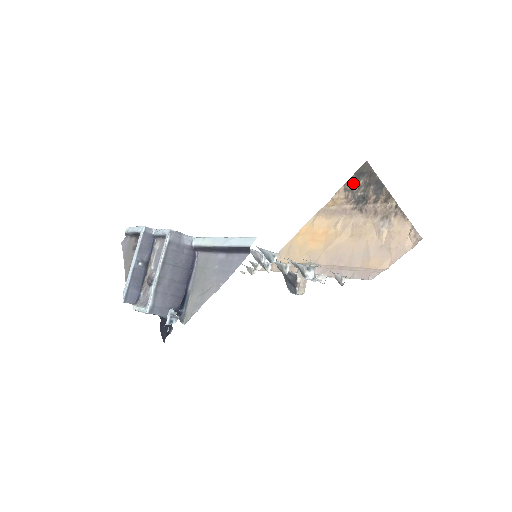
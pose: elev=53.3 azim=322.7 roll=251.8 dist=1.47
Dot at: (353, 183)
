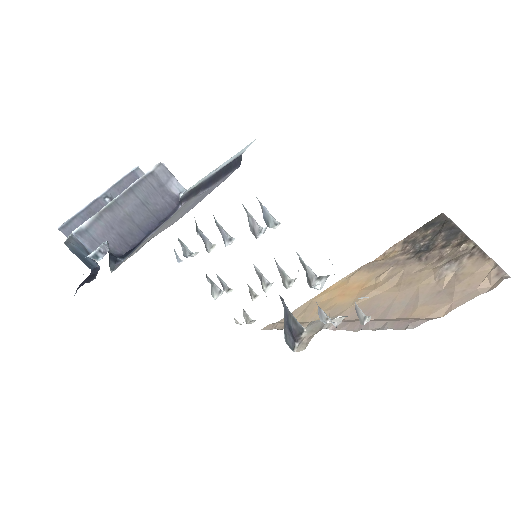
Dot at: (417, 234)
